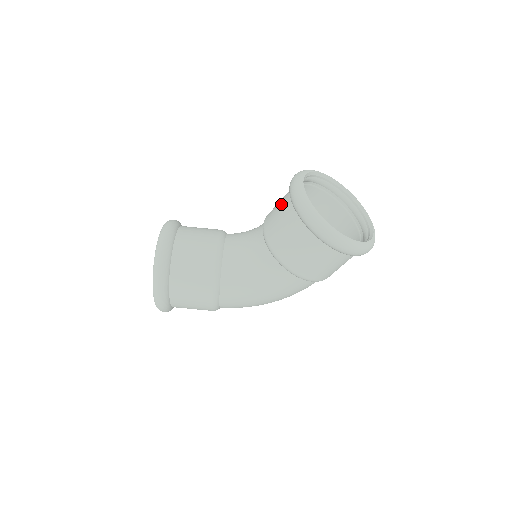
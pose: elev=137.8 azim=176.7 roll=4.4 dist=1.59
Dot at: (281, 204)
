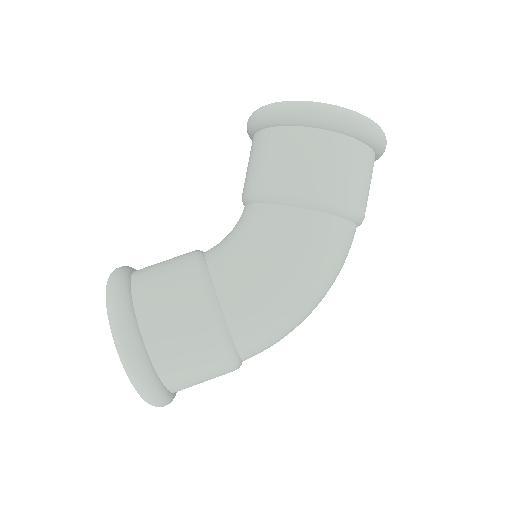
Dot at: (249, 157)
